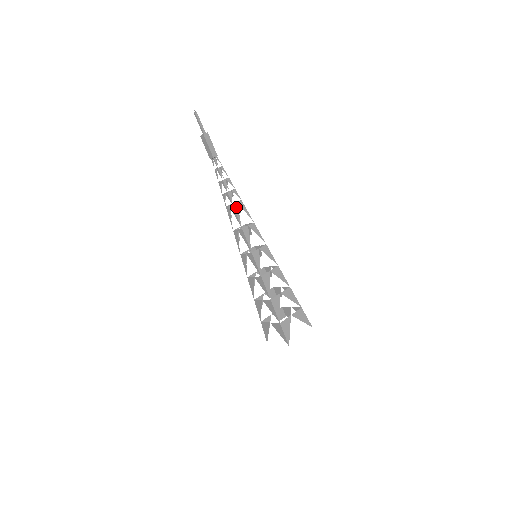
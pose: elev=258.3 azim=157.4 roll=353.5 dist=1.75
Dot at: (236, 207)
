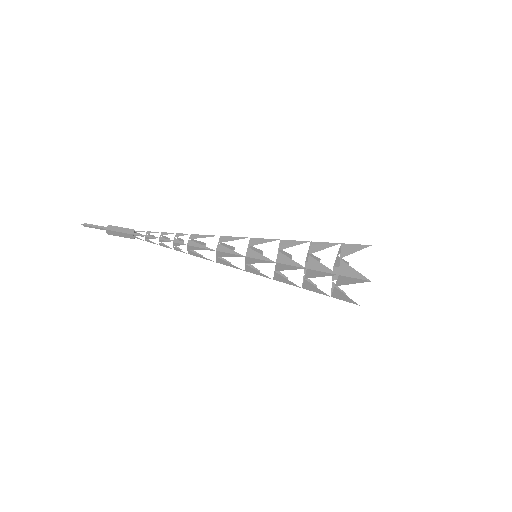
Dot at: (192, 243)
